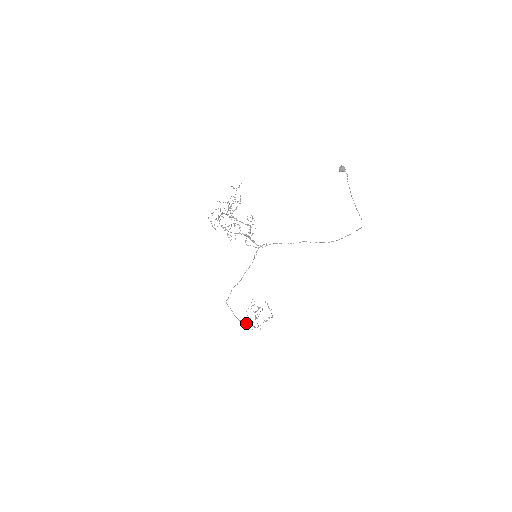
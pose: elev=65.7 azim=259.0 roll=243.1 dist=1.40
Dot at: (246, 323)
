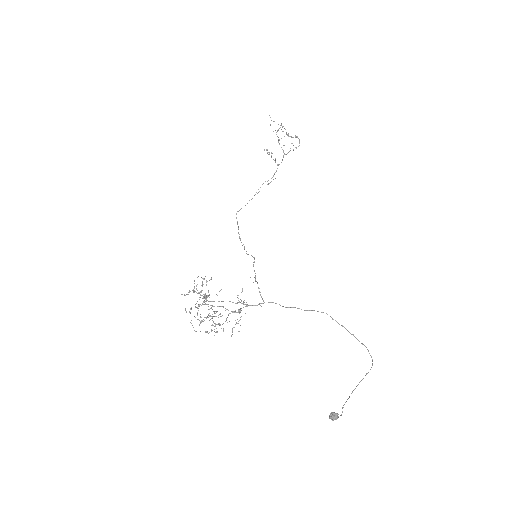
Dot at: occluded
